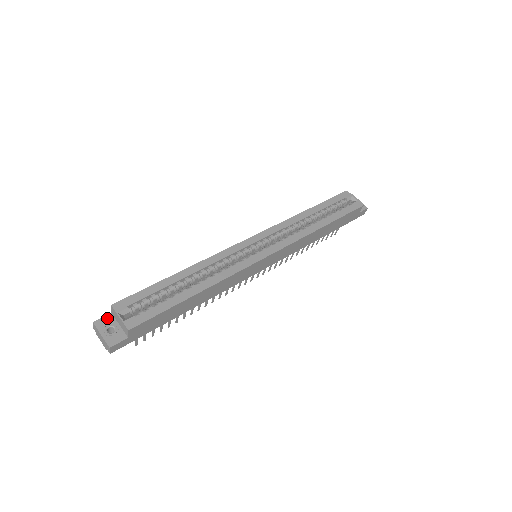
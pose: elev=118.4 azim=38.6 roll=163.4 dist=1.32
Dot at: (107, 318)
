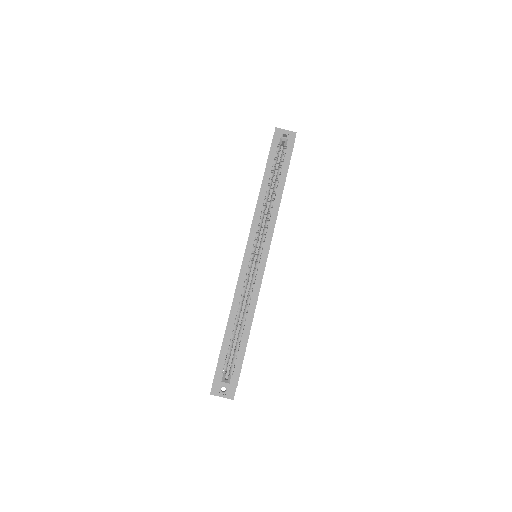
Dot at: (215, 385)
